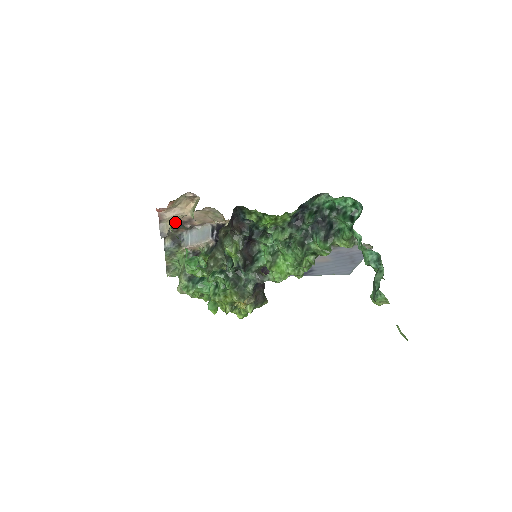
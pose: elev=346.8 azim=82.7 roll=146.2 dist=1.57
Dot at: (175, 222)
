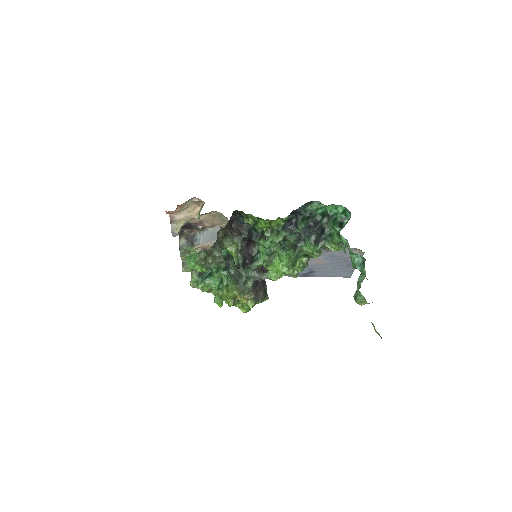
Dot at: (188, 223)
